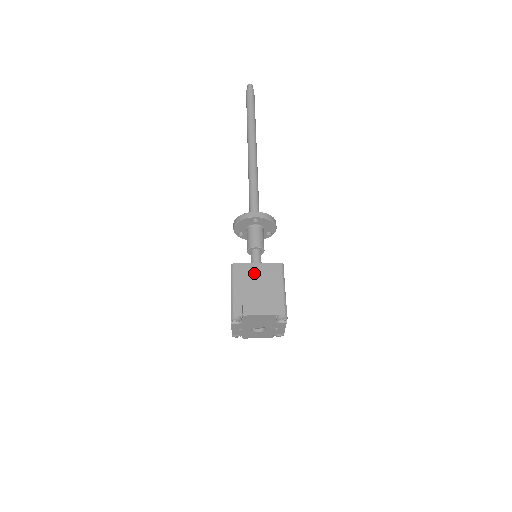
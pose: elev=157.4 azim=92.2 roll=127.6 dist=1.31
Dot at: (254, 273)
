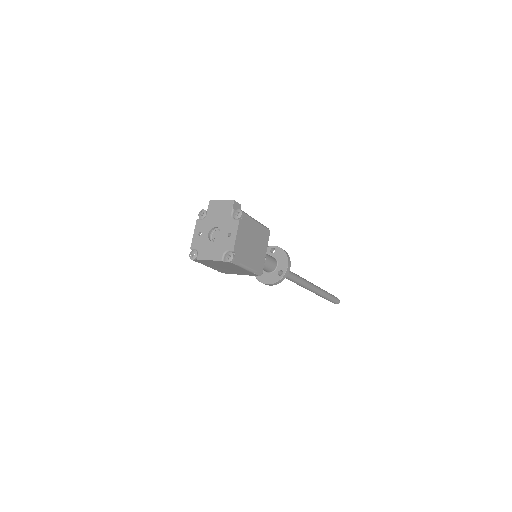
Dot at: occluded
